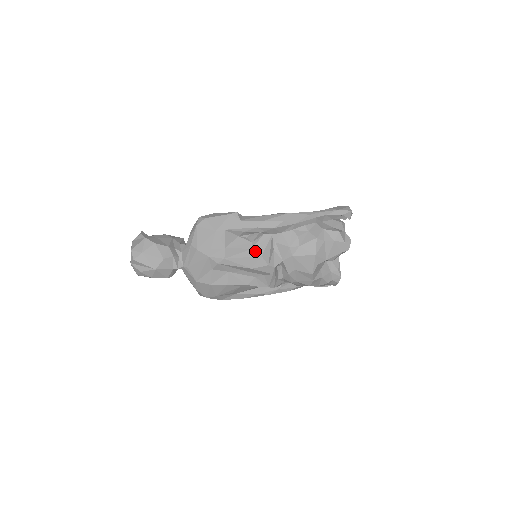
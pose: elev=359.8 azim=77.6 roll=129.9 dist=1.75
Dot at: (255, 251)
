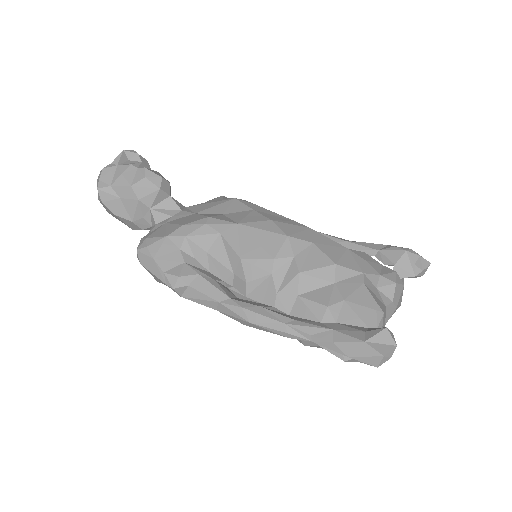
Dot at: occluded
